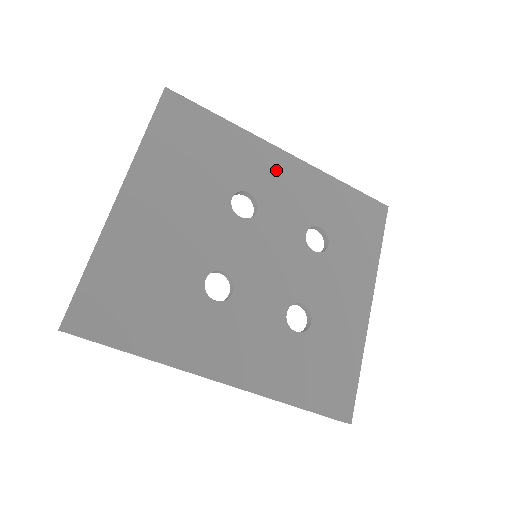
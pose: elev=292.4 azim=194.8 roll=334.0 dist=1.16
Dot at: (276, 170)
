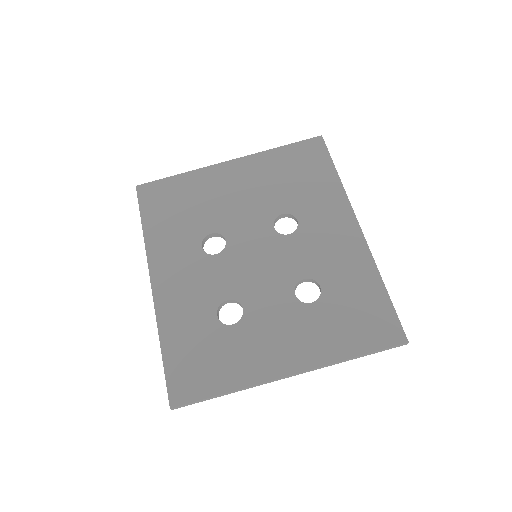
Dot at: (335, 227)
